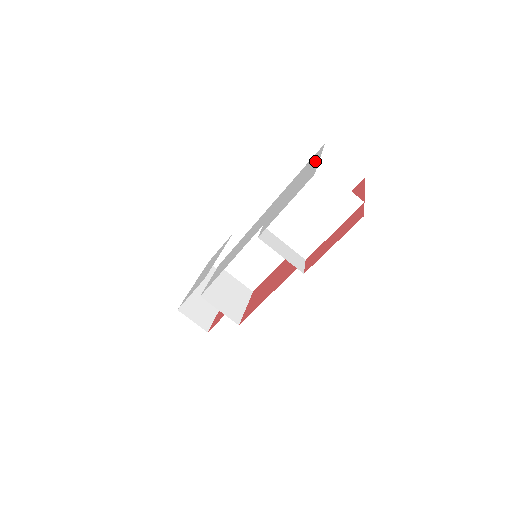
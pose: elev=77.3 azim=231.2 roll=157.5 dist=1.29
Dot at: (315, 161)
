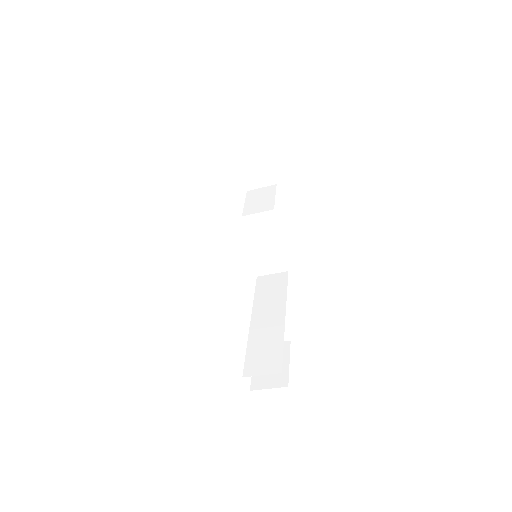
Dot at: occluded
